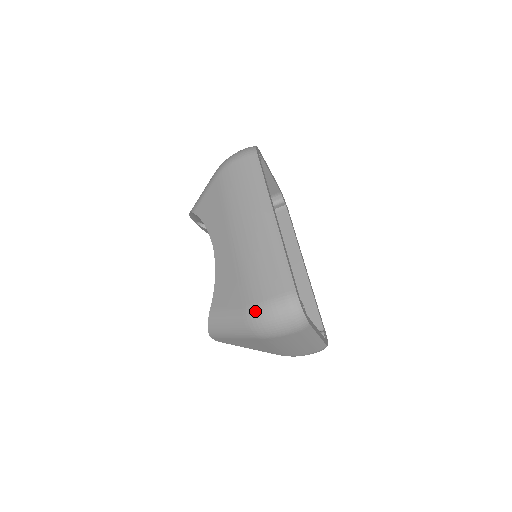
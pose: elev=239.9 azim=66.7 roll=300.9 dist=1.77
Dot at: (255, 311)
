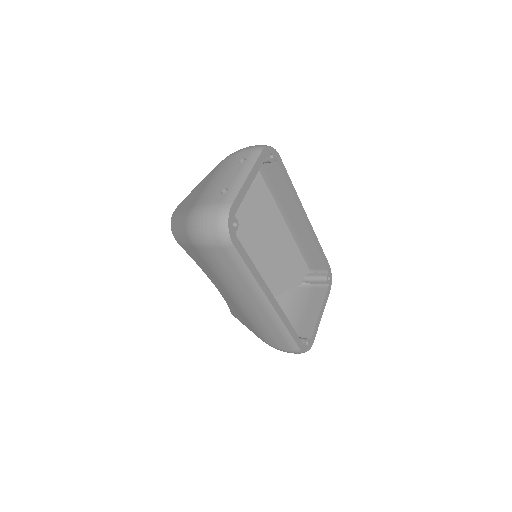
Dot at: occluded
